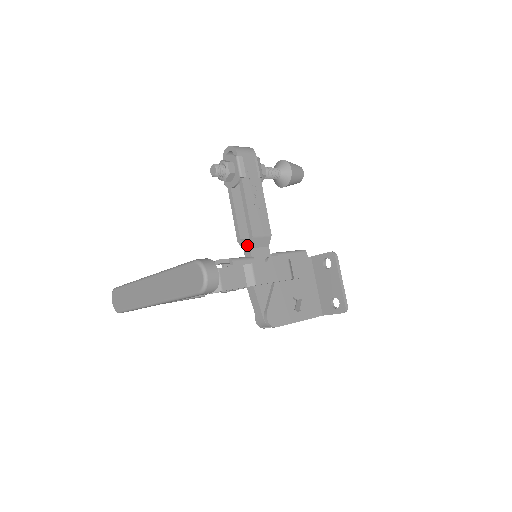
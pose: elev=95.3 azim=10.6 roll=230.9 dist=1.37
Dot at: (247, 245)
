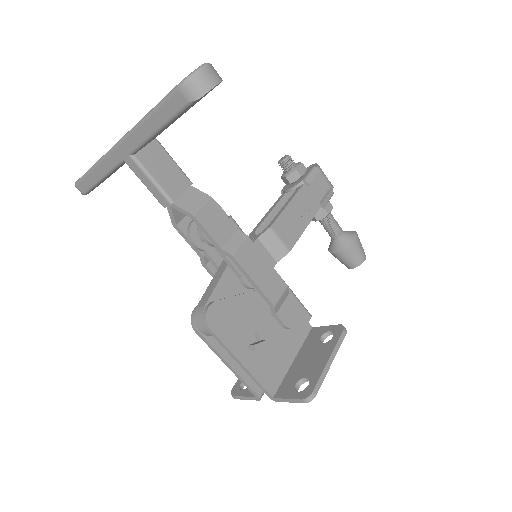
Dot at: (257, 235)
